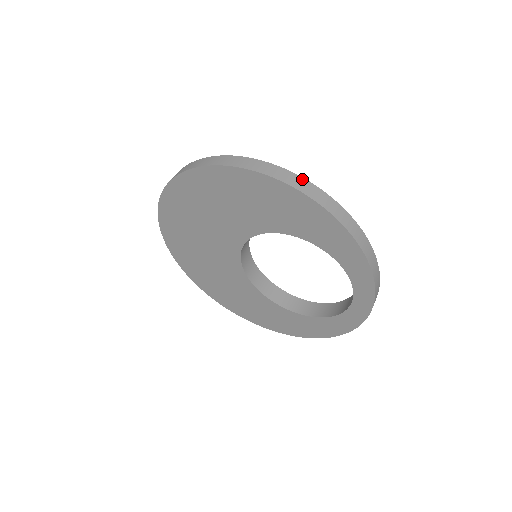
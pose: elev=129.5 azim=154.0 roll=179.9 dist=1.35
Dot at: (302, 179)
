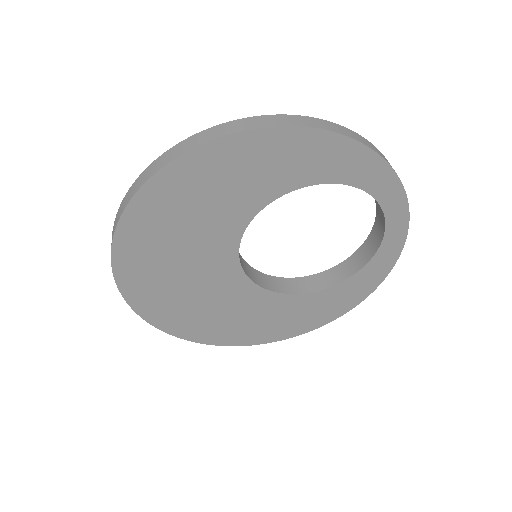
Dot at: (263, 117)
